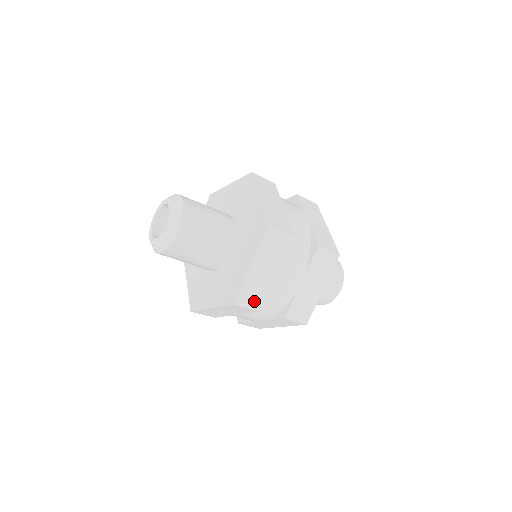
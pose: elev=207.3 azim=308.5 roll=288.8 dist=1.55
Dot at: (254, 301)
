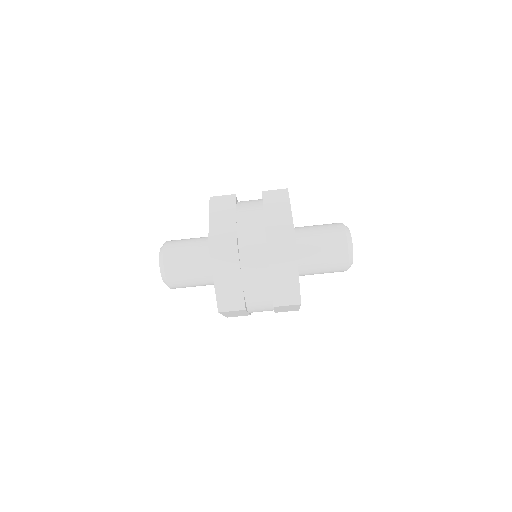
Dot at: (235, 304)
